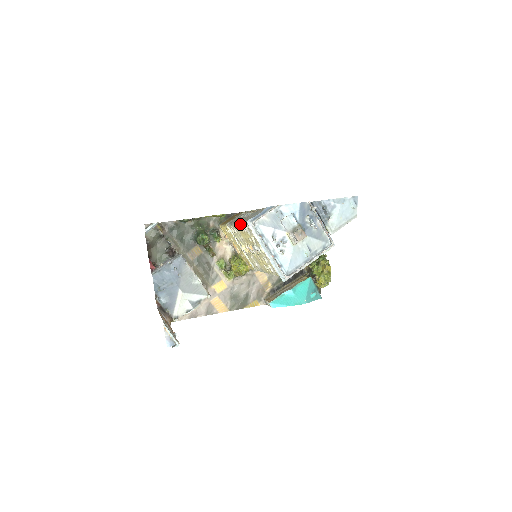
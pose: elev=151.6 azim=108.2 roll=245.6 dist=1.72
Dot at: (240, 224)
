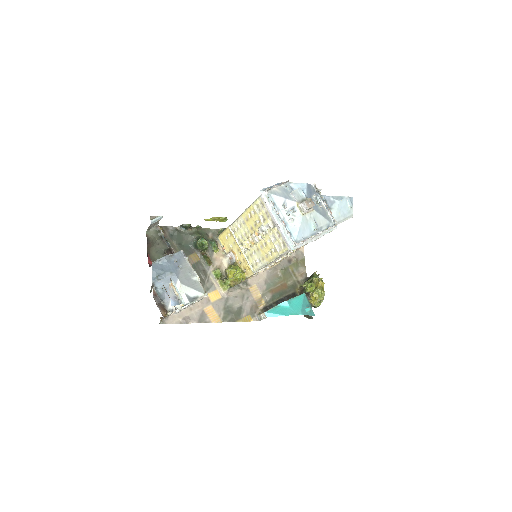
Dot at: (248, 207)
